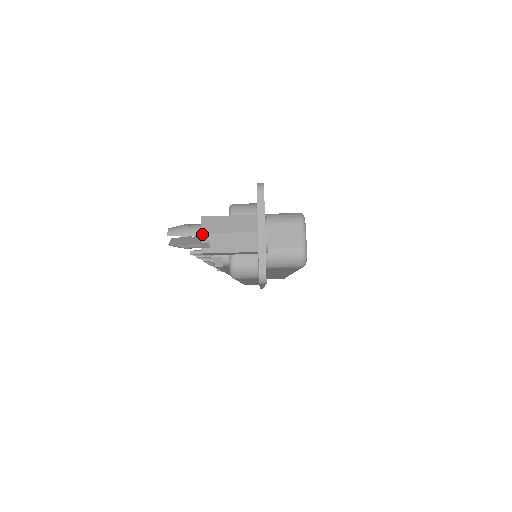
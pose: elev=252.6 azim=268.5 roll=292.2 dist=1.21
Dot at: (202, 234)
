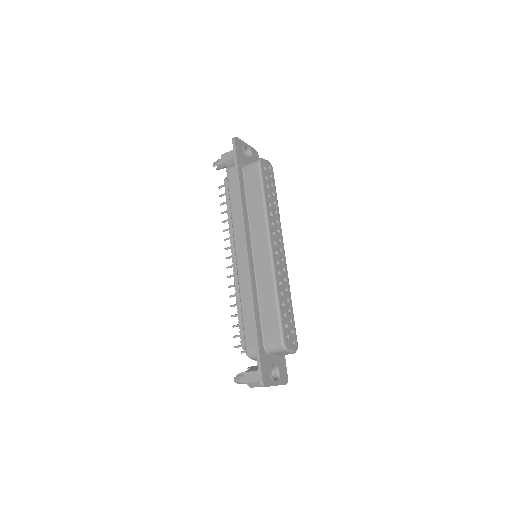
Dot at: occluded
